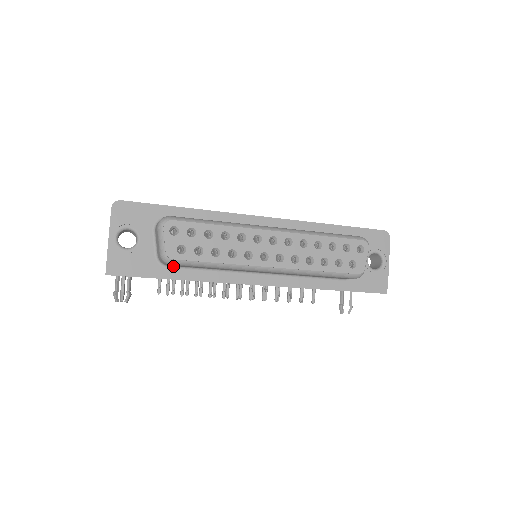
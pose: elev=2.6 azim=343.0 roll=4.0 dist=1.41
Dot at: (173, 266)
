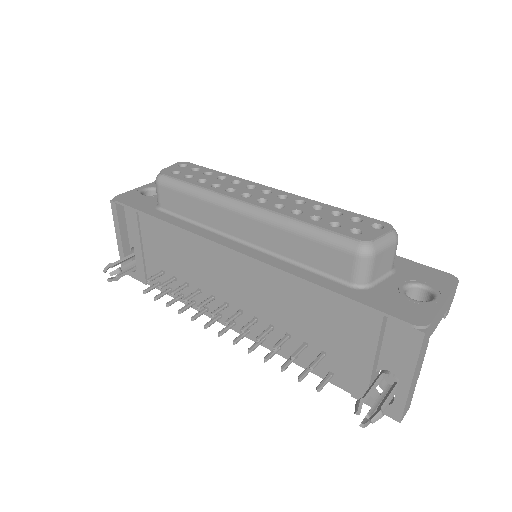
Dot at: (164, 210)
